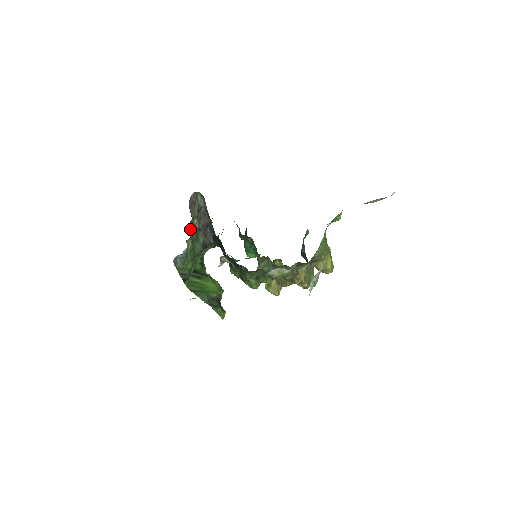
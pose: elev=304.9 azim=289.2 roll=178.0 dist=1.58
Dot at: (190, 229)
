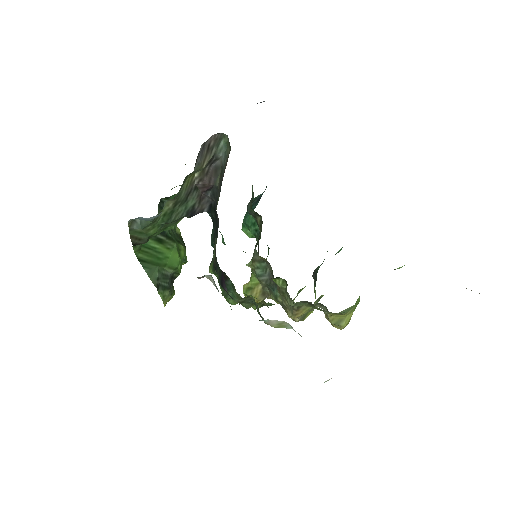
Dot at: occluded
